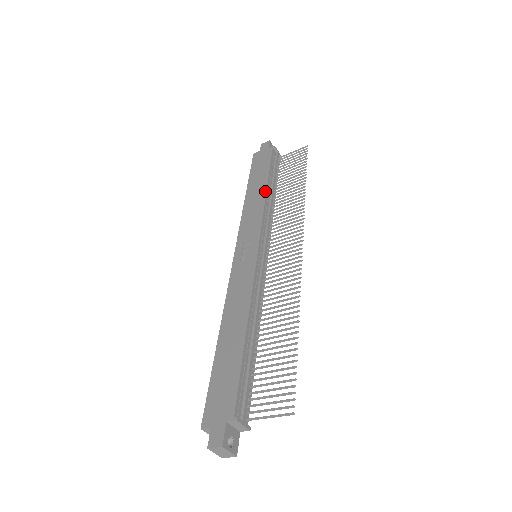
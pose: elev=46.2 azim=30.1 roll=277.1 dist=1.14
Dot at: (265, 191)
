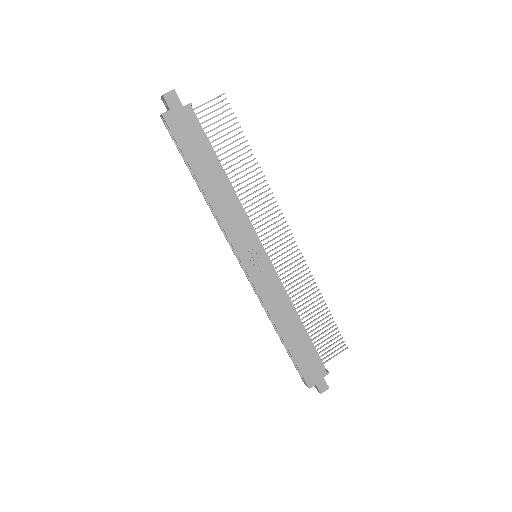
Dot at: (229, 184)
